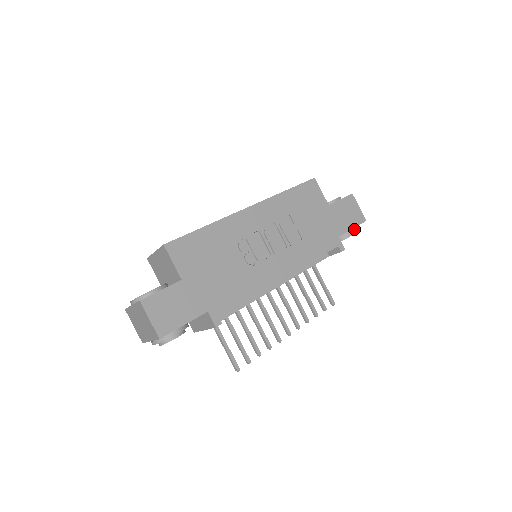
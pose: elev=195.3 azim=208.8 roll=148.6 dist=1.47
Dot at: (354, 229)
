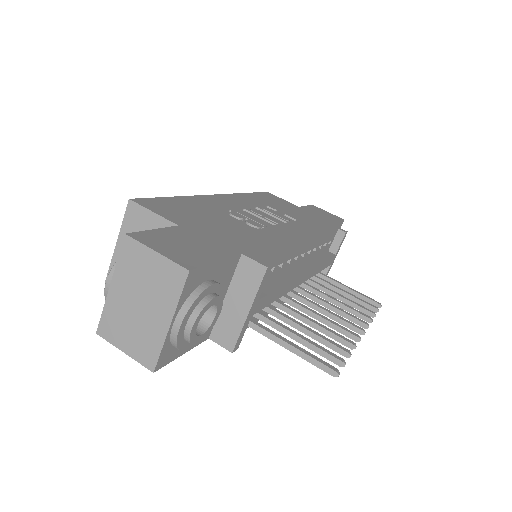
Dot at: occluded
